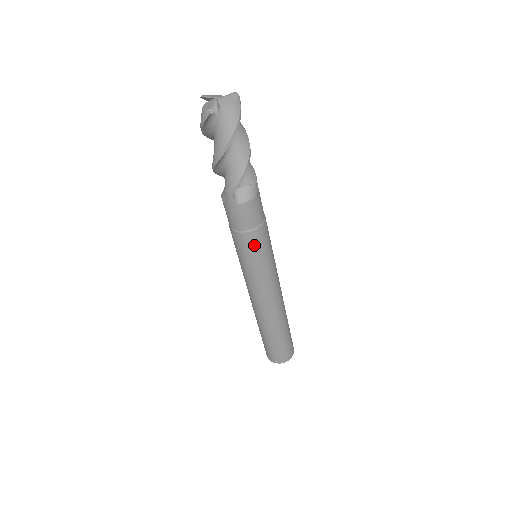
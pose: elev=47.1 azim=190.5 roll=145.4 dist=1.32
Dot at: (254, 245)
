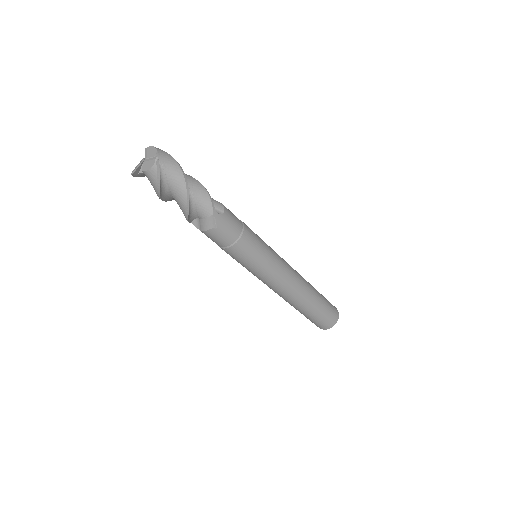
Dot at: (232, 256)
